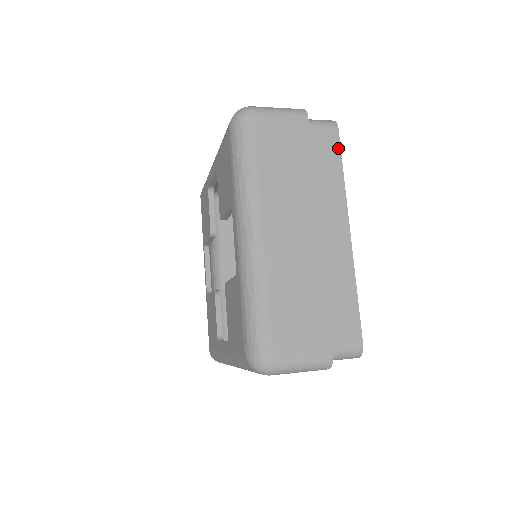
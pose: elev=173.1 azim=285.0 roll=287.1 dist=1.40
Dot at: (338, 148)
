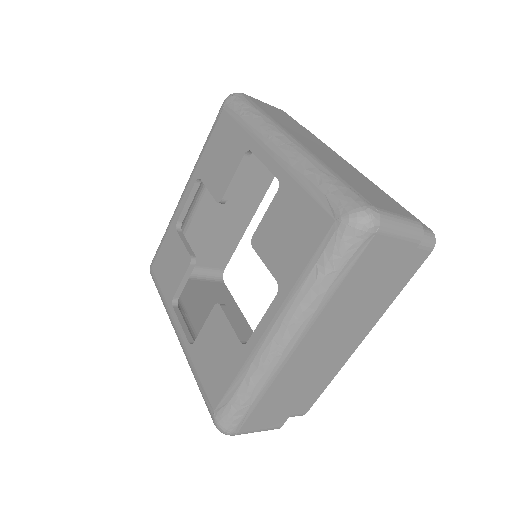
Dot at: occluded
